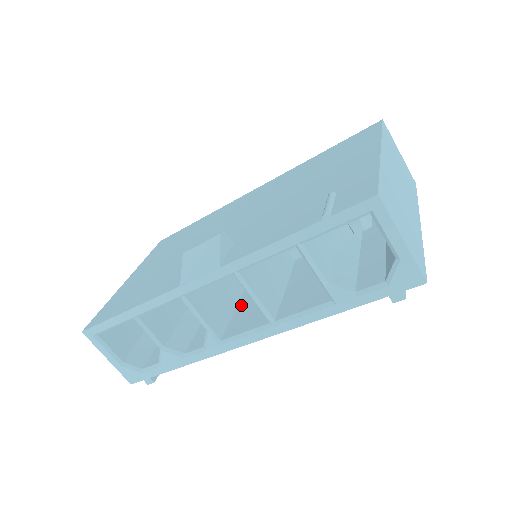
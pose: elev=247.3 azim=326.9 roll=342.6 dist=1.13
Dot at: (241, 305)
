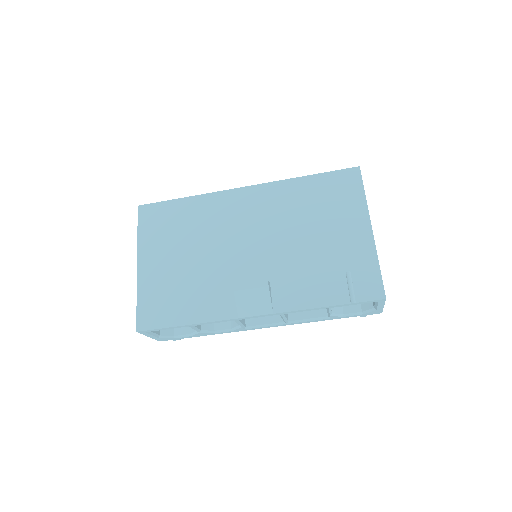
Dot at: occluded
